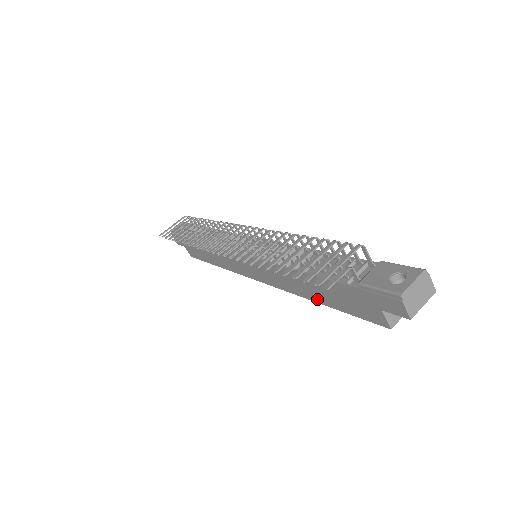
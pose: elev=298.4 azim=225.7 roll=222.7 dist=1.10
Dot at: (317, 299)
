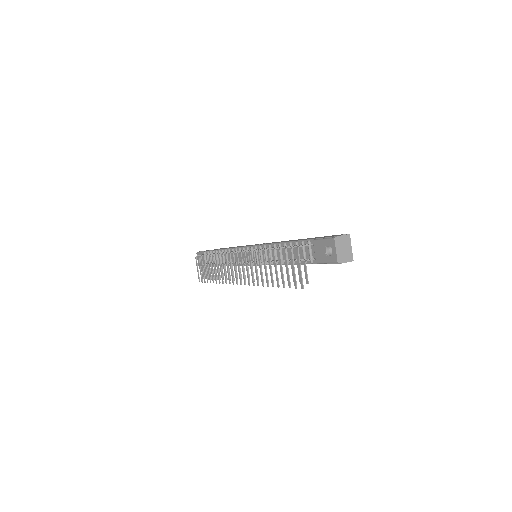
Dot at: occluded
